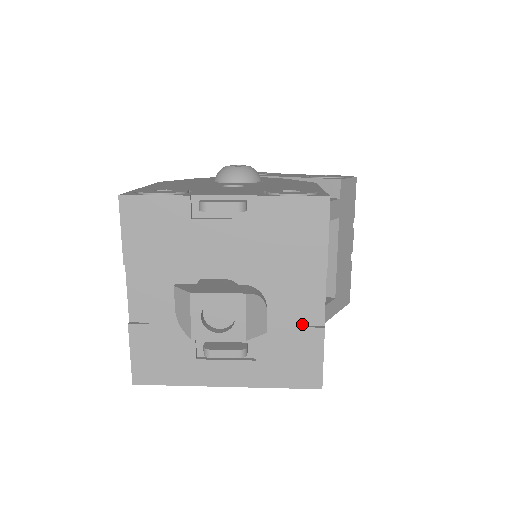
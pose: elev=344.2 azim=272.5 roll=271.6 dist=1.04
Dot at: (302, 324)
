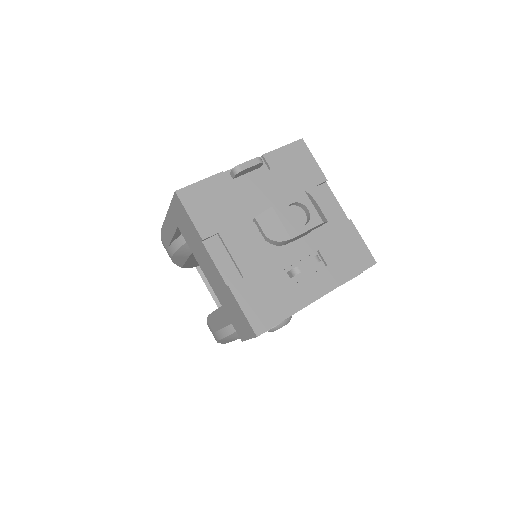
Dot at: (337, 224)
